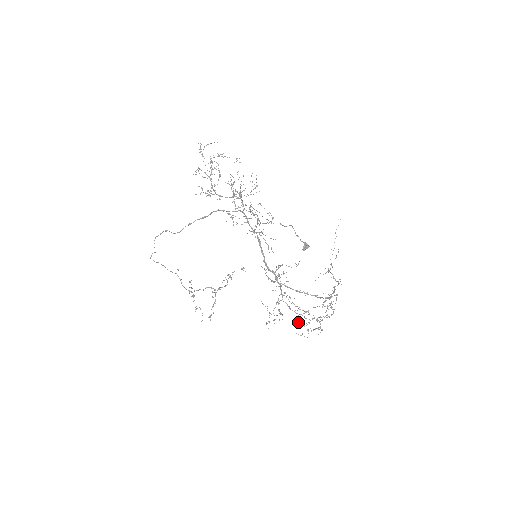
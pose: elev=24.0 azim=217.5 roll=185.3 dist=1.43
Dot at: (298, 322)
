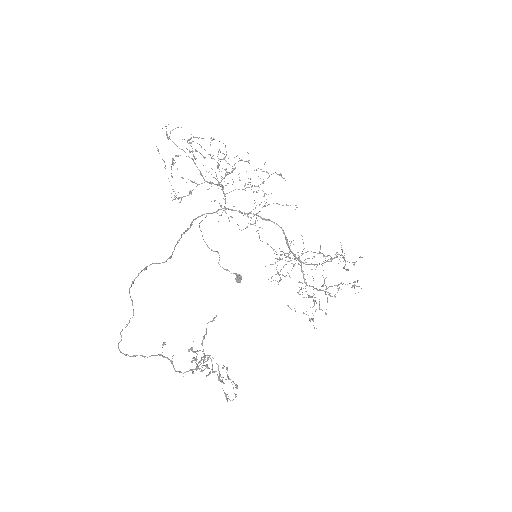
Dot at: (339, 288)
